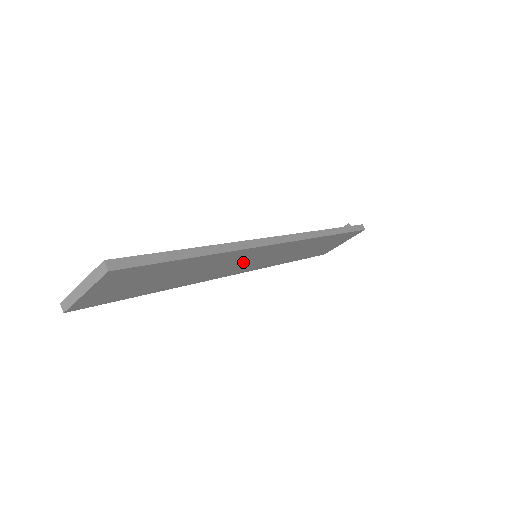
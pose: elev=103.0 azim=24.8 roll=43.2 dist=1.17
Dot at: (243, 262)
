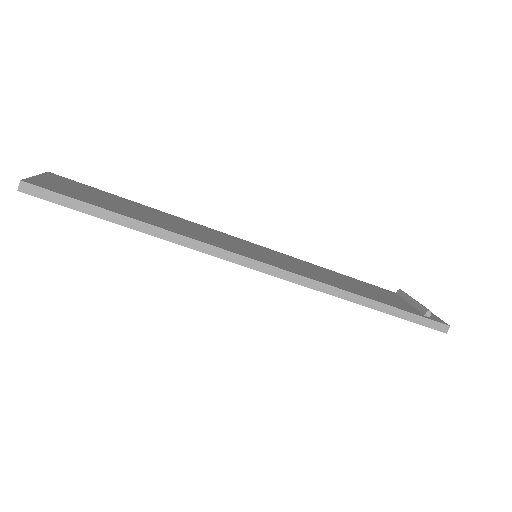
Dot at: occluded
